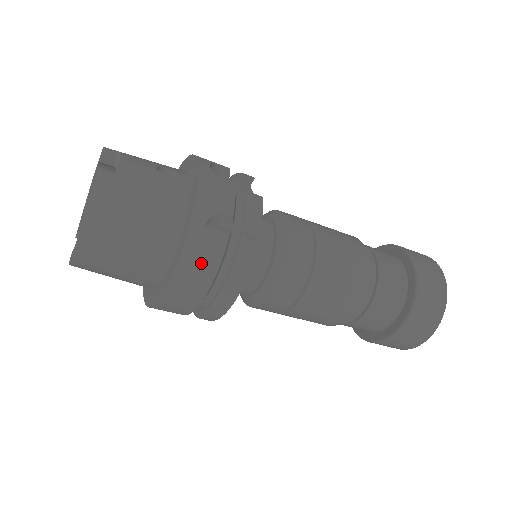
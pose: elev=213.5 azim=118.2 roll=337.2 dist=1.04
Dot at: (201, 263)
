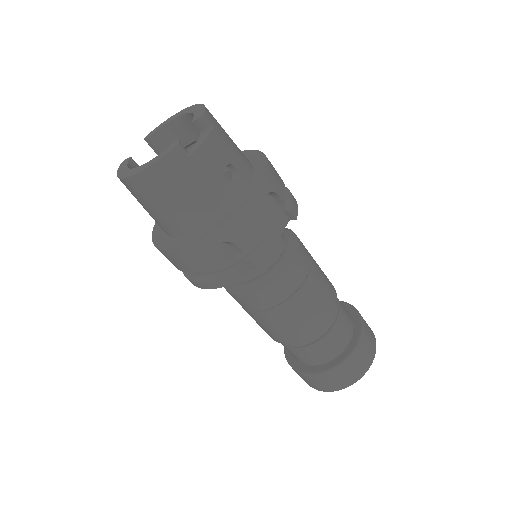
Dot at: (195, 260)
